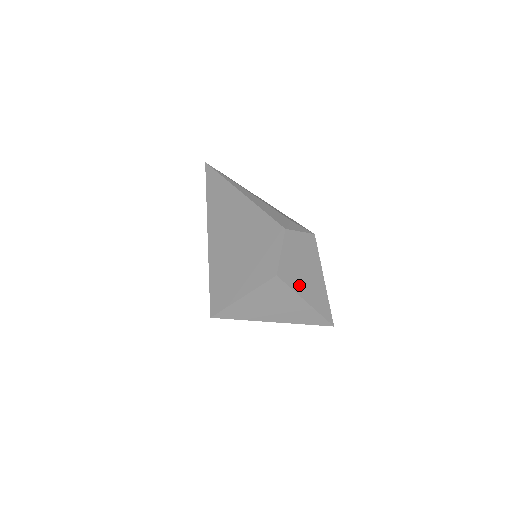
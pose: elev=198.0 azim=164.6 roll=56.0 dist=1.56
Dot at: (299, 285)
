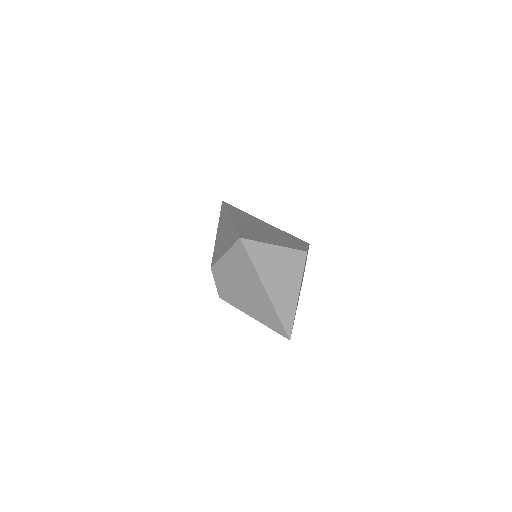
Dot at: occluded
